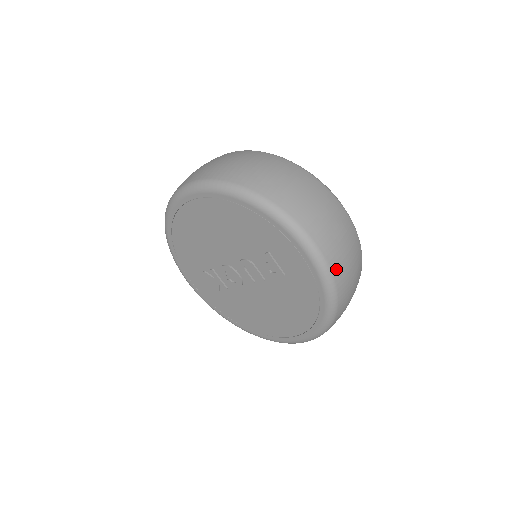
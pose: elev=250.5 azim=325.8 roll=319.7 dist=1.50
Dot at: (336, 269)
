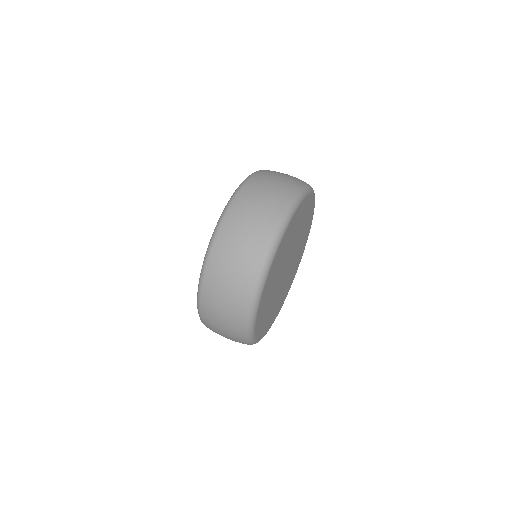
Dot at: (221, 238)
